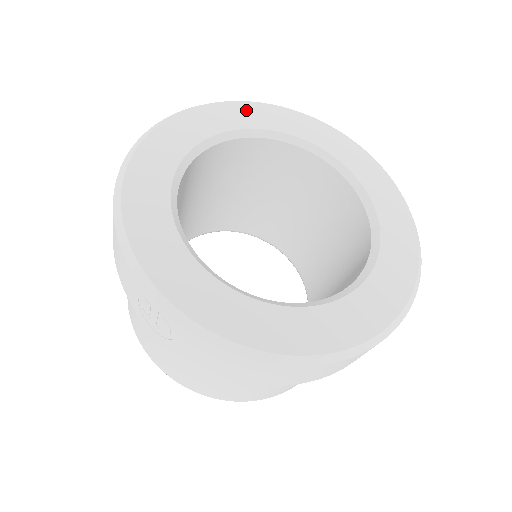
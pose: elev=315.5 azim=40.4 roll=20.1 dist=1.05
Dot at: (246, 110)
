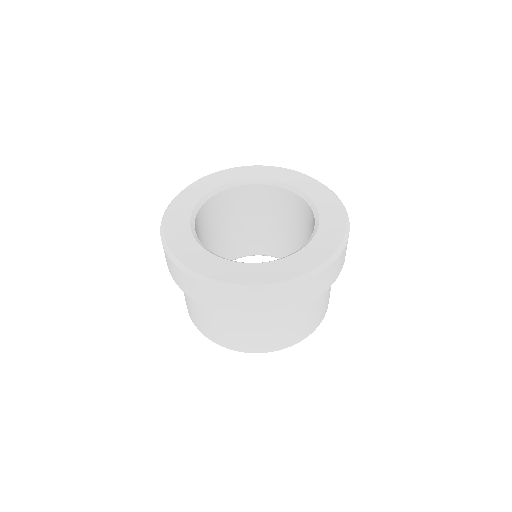
Dot at: (301, 178)
